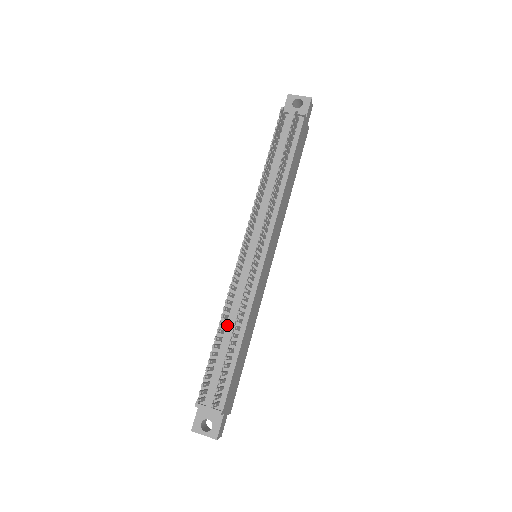
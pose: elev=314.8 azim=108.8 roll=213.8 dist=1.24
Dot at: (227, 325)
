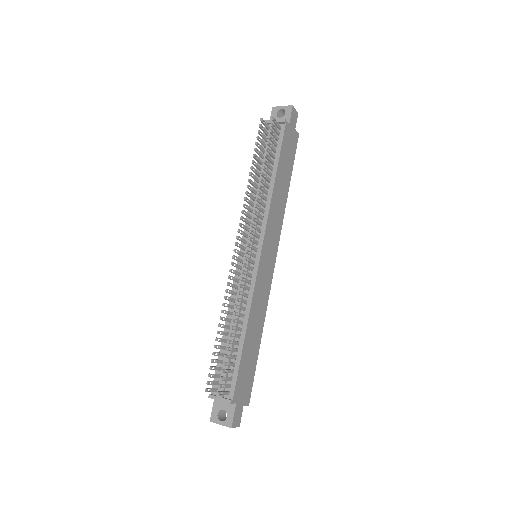
Dot at: occluded
